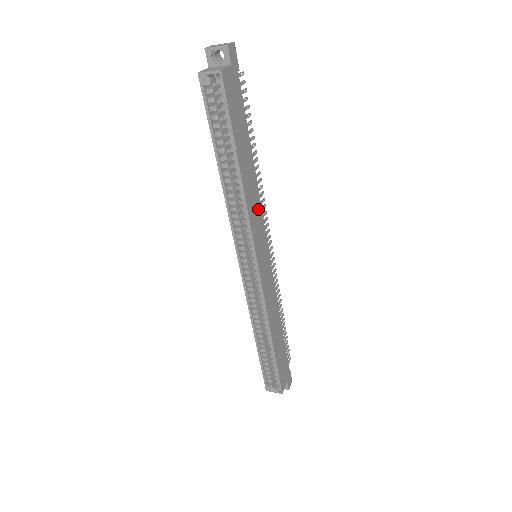
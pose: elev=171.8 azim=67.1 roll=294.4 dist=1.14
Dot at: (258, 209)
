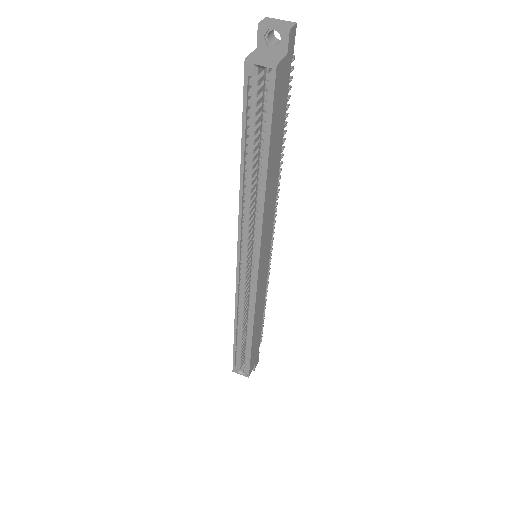
Dot at: (272, 212)
